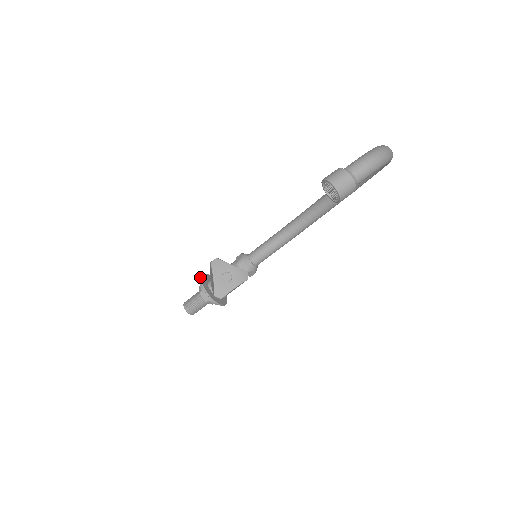
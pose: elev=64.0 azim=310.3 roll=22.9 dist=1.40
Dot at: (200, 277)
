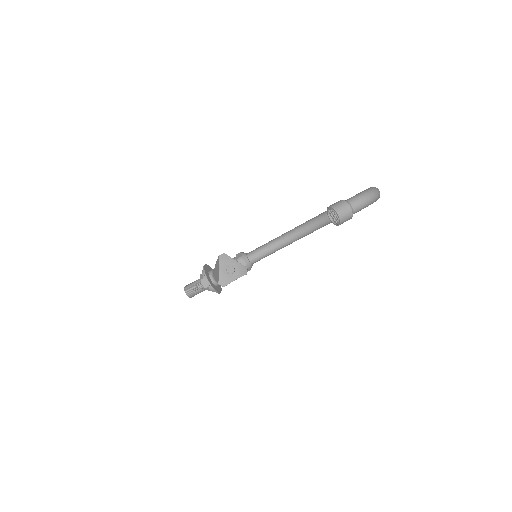
Dot at: (203, 267)
